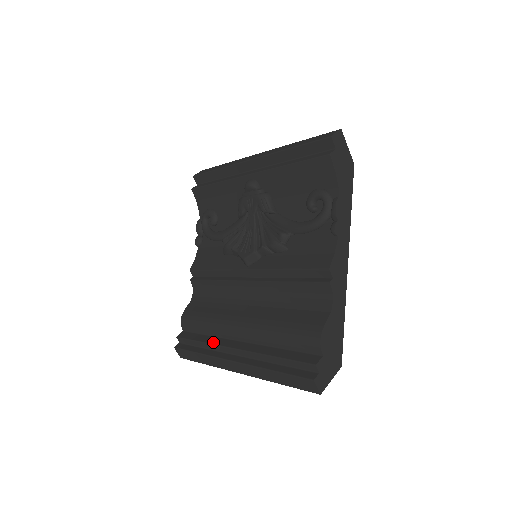
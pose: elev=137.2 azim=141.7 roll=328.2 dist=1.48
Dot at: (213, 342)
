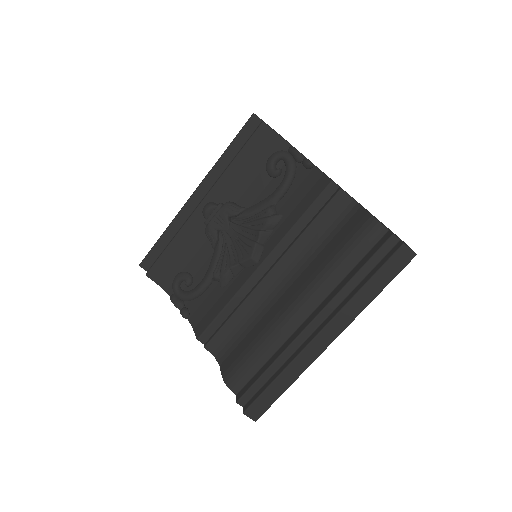
Dot at: (282, 350)
